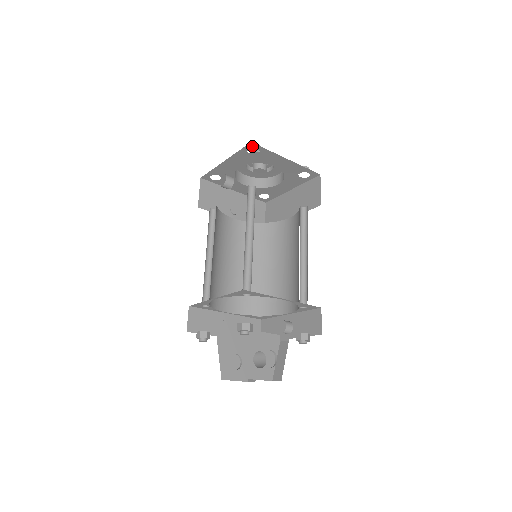
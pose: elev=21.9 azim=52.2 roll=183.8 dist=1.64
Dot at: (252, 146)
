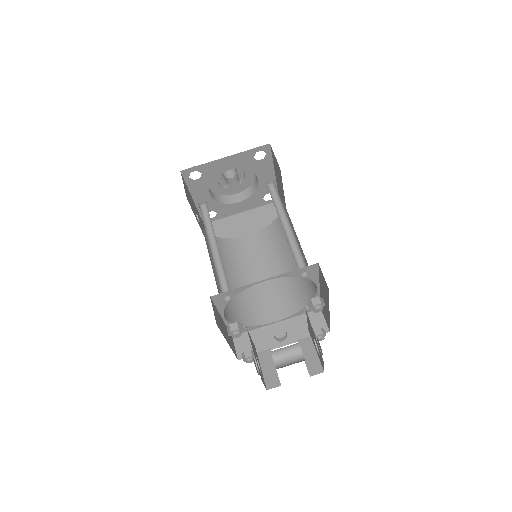
Dot at: (265, 148)
